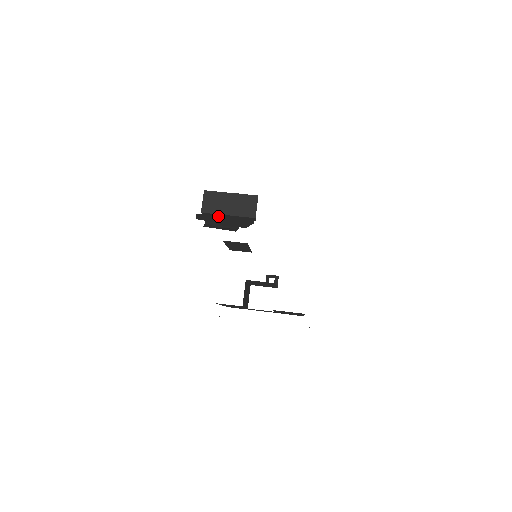
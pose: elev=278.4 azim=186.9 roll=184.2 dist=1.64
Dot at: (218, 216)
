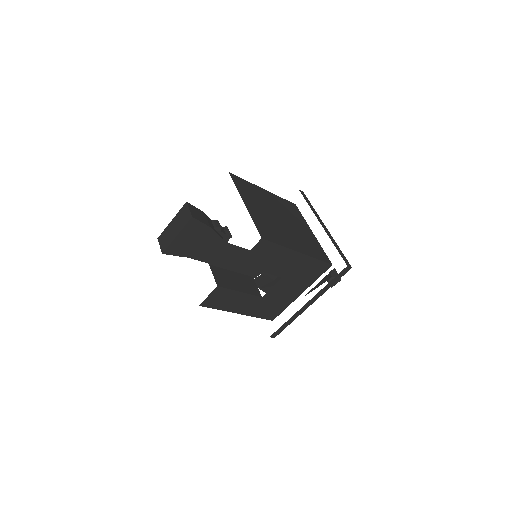
Dot at: (178, 246)
